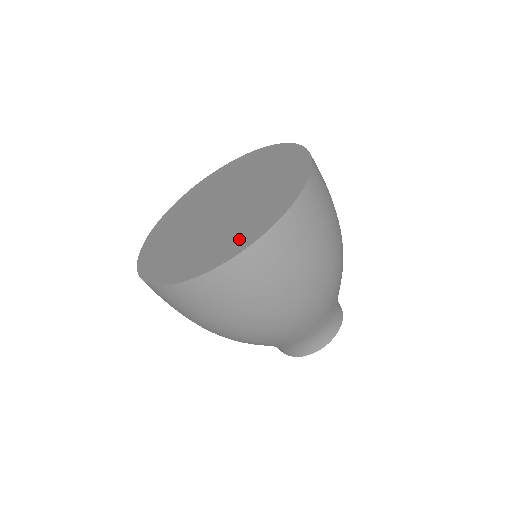
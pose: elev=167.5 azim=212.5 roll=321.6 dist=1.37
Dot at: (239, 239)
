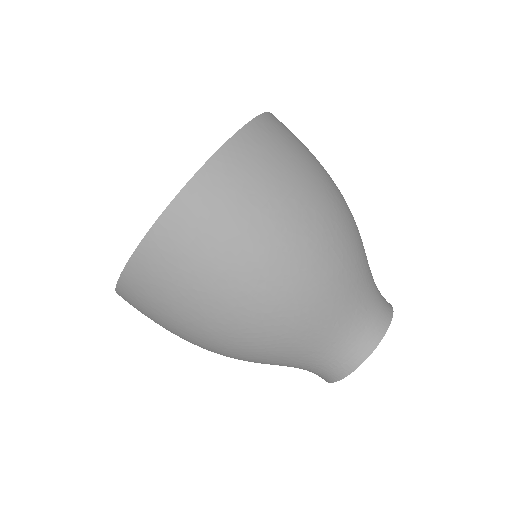
Dot at: occluded
